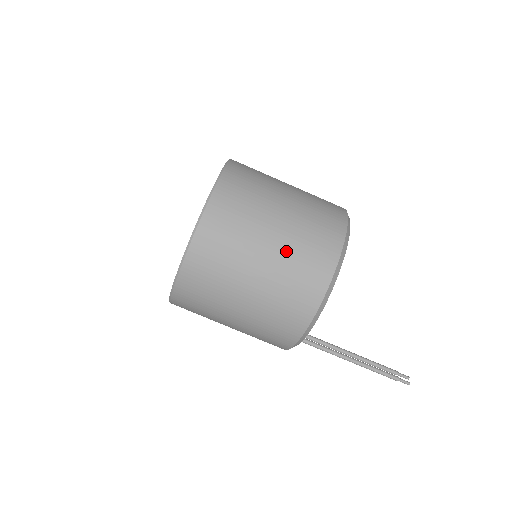
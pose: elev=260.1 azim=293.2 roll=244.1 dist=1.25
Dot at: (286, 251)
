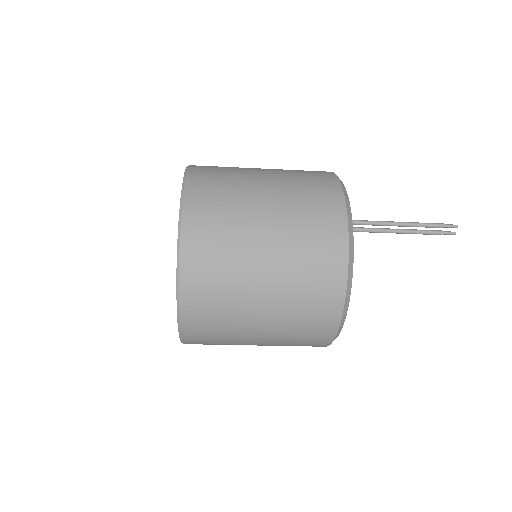
Dot at: (275, 345)
